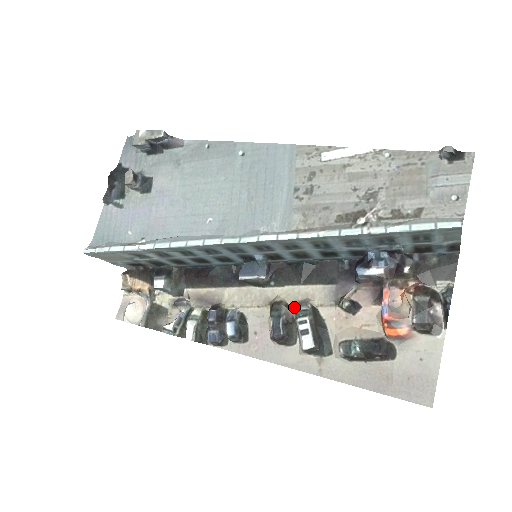
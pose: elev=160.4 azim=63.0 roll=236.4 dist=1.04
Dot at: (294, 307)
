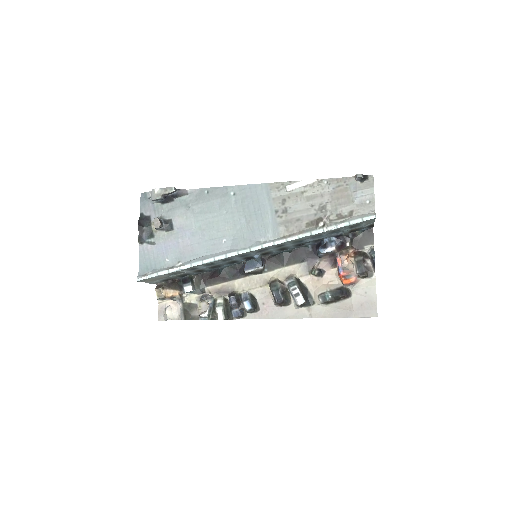
Dot at: (284, 281)
